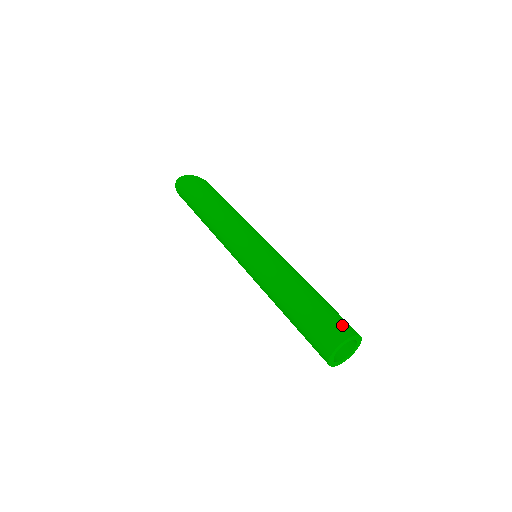
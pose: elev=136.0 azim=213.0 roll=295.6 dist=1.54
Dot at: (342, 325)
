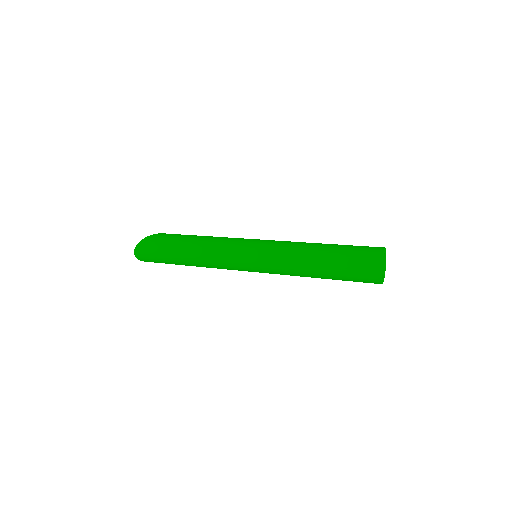
Dot at: (369, 252)
